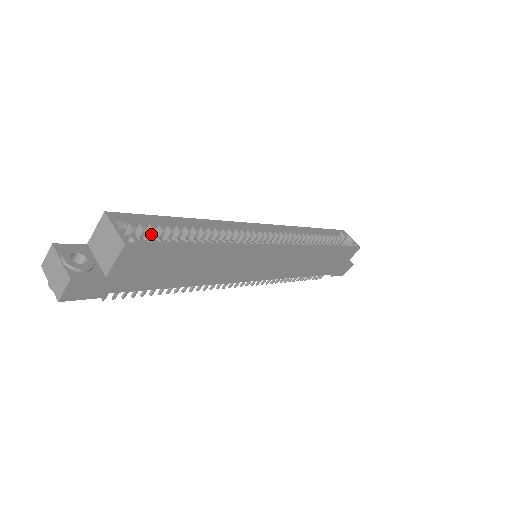
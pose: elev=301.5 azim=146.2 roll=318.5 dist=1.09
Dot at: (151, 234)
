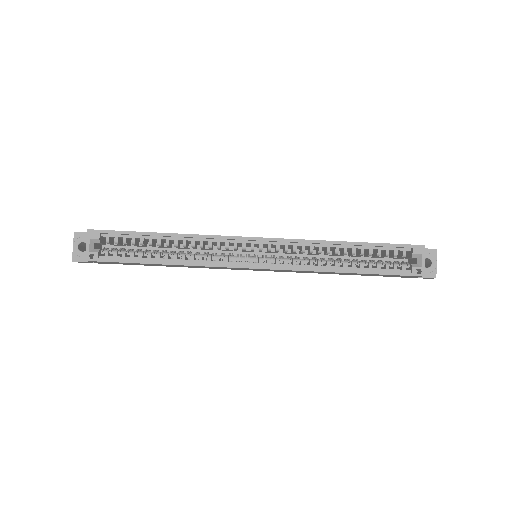
Dot at: (124, 244)
